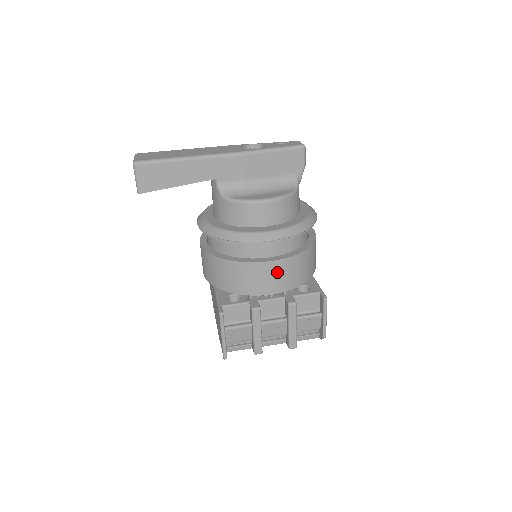
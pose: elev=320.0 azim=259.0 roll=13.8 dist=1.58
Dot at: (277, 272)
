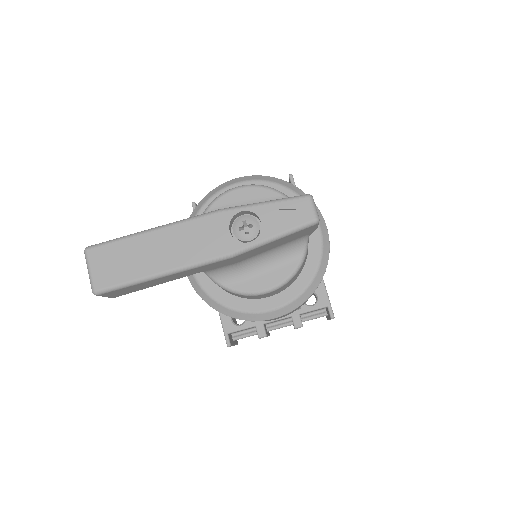
Dot at: occluded
